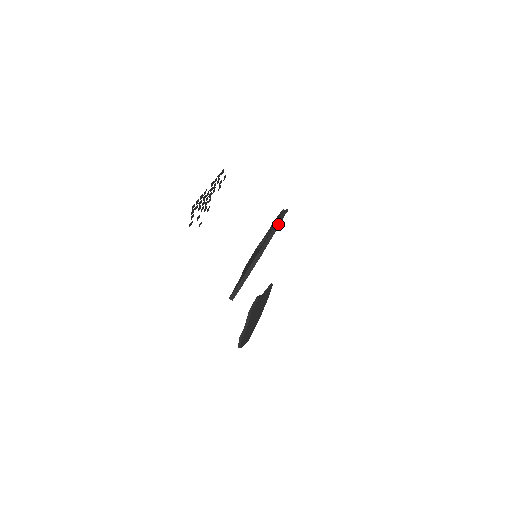
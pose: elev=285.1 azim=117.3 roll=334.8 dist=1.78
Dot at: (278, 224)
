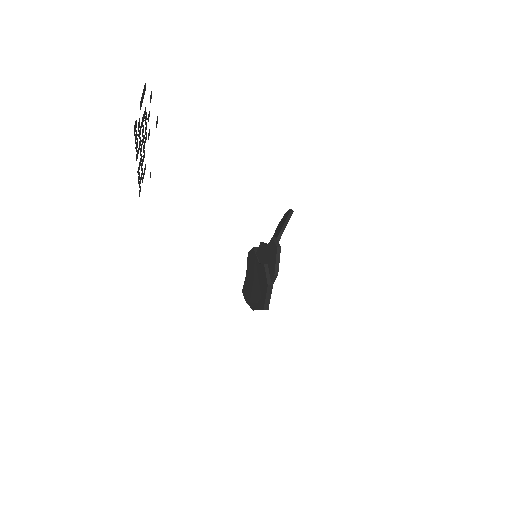
Dot at: occluded
